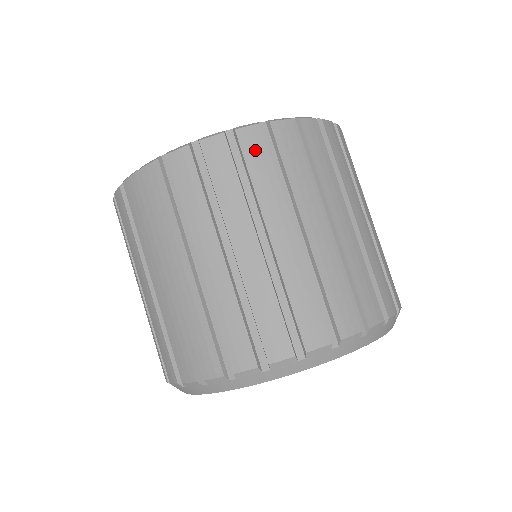
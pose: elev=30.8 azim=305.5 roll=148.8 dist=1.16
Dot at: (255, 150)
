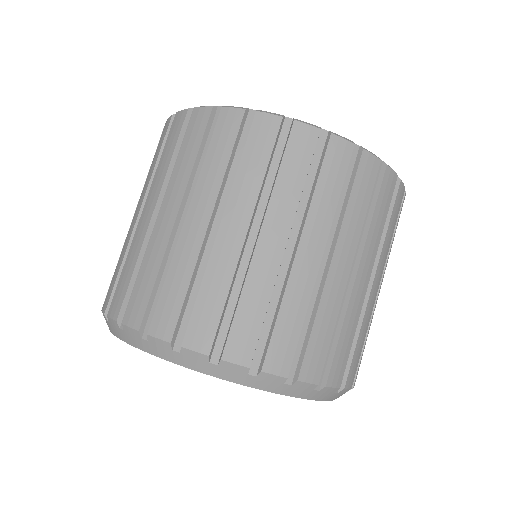
Dot at: (300, 149)
